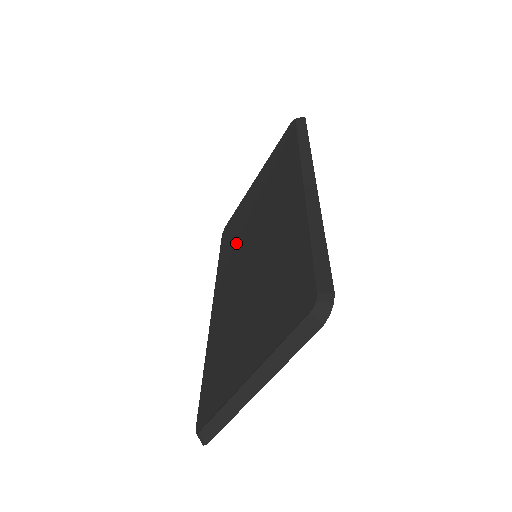
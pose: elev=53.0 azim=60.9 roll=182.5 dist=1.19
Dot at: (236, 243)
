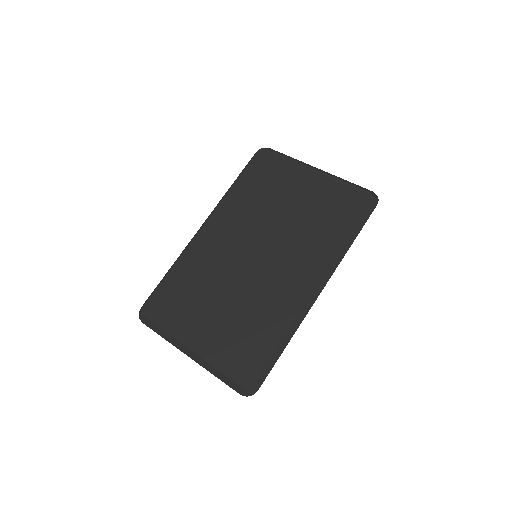
Dot at: (257, 204)
